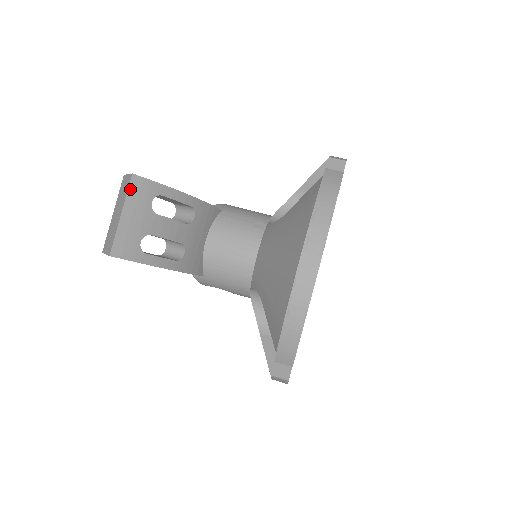
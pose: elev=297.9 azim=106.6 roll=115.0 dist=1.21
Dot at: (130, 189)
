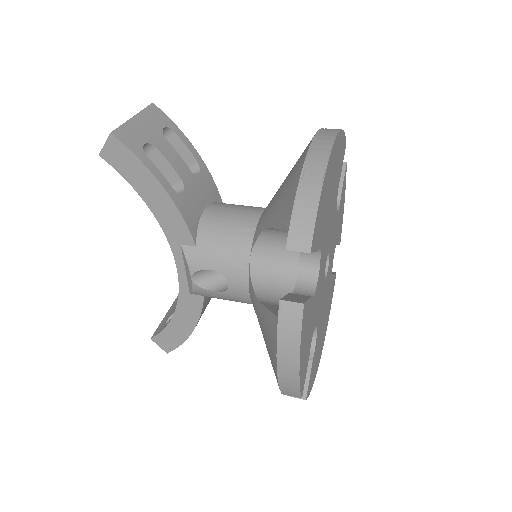
Dot at: (147, 109)
